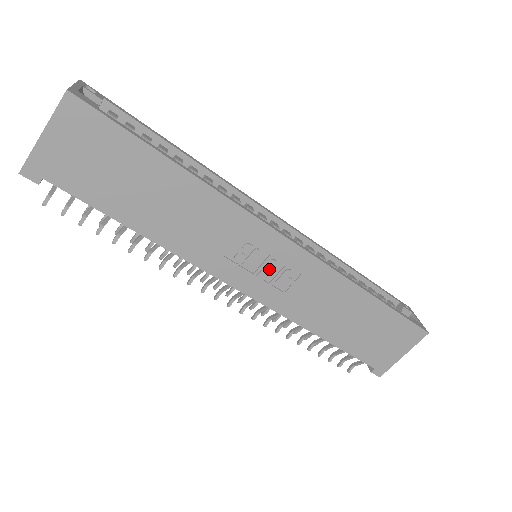
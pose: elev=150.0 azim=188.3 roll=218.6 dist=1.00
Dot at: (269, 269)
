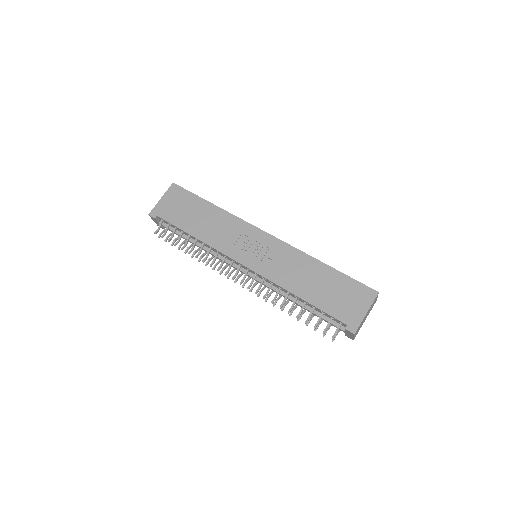
Dot at: (259, 252)
